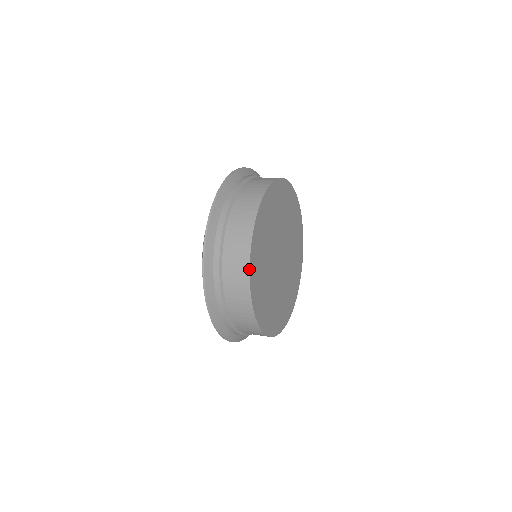
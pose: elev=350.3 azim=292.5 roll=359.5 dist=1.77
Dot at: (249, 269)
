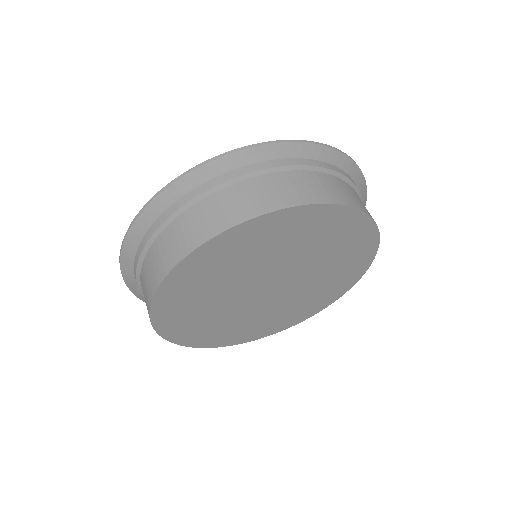
Dot at: (151, 323)
